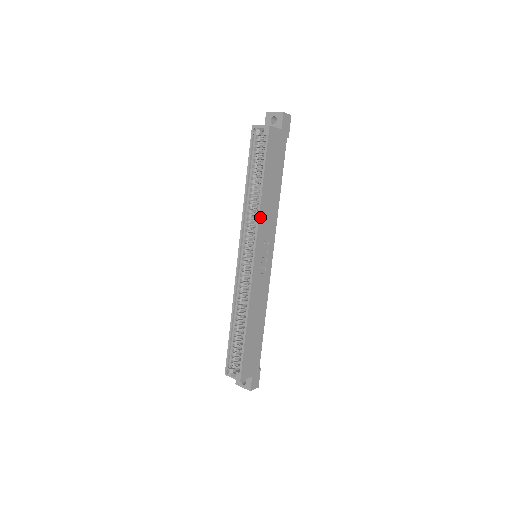
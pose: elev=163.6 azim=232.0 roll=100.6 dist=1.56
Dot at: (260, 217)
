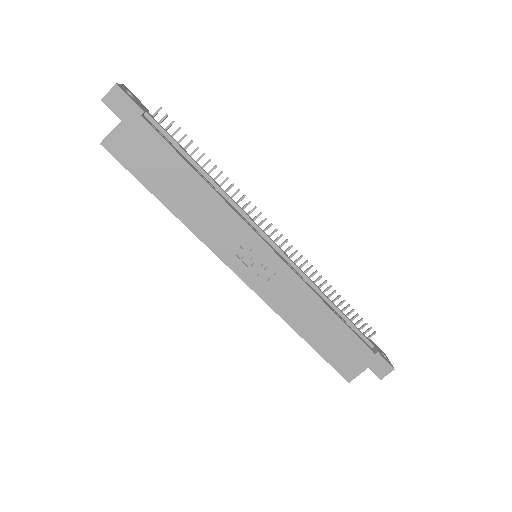
Dot at: (200, 236)
